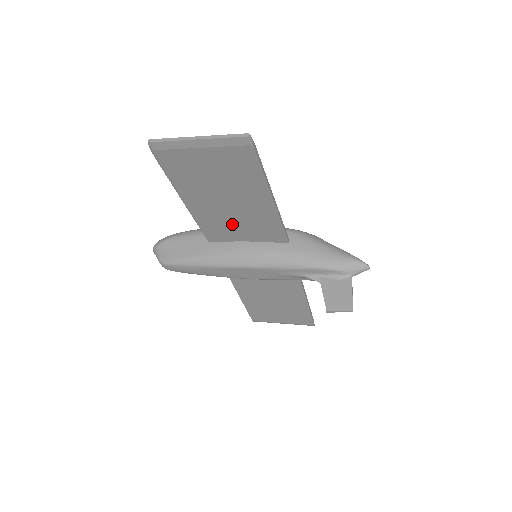
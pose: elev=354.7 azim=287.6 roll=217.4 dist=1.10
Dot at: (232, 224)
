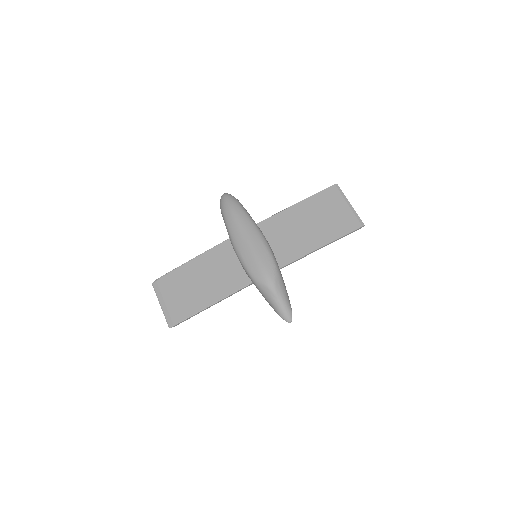
Dot at: (222, 268)
